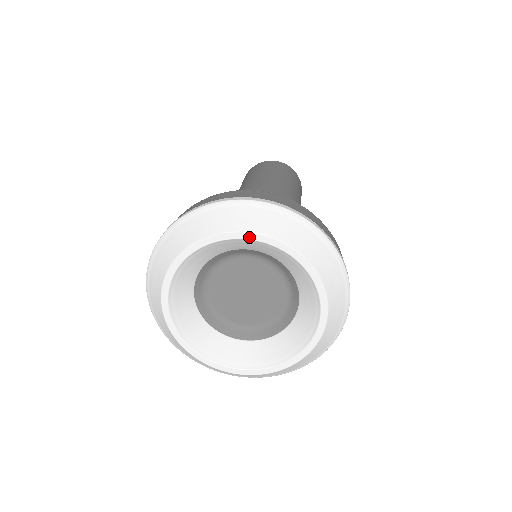
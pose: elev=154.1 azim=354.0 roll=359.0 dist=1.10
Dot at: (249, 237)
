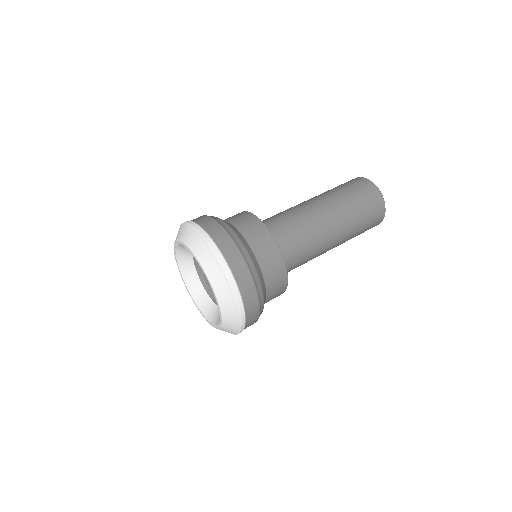
Dot at: (188, 249)
